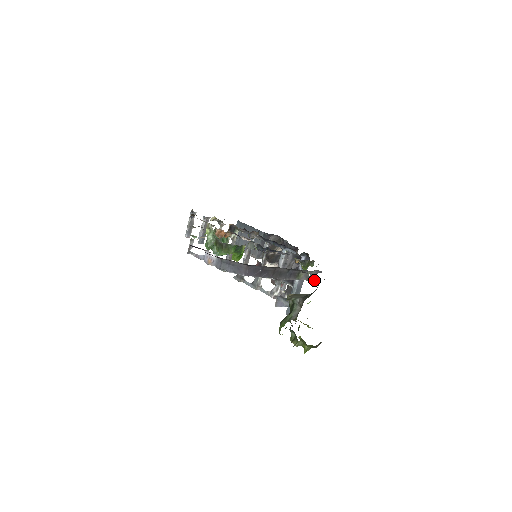
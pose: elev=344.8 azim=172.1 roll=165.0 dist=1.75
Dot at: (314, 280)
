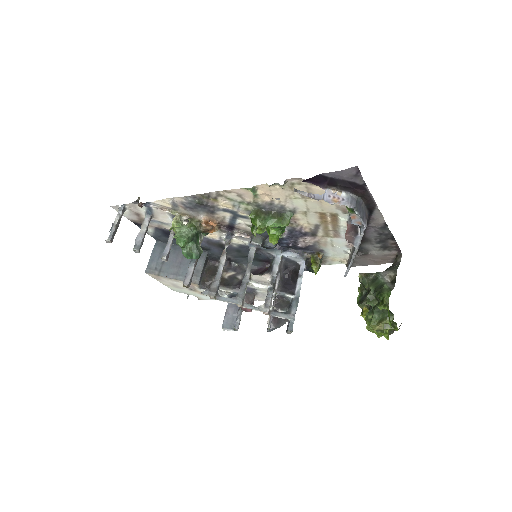
Dot at: occluded
